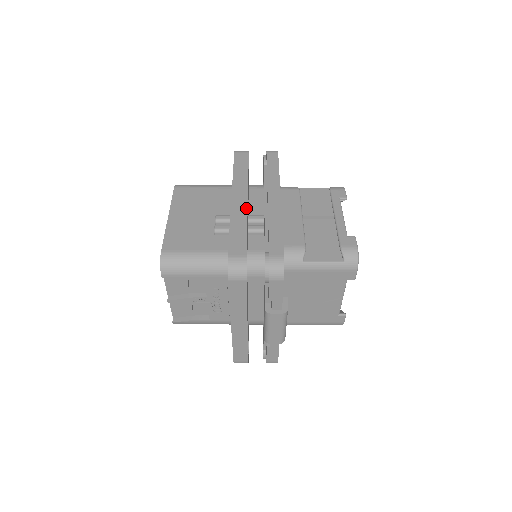
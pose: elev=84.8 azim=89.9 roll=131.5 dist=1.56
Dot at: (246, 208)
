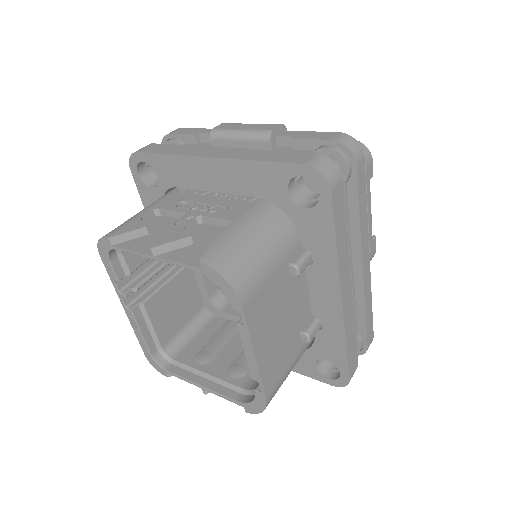
Dot at: occluded
